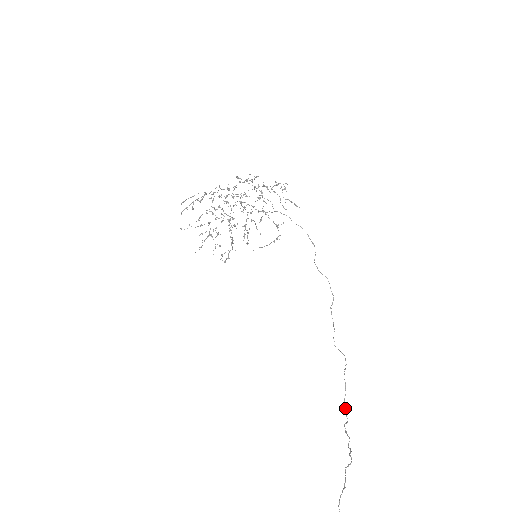
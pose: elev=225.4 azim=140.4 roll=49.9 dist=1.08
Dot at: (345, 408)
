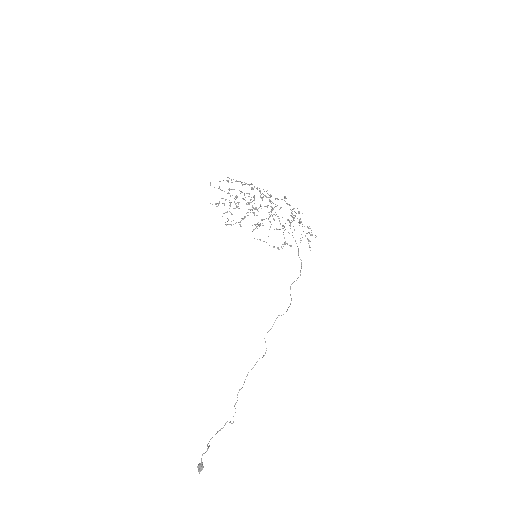
Dot at: occluded
